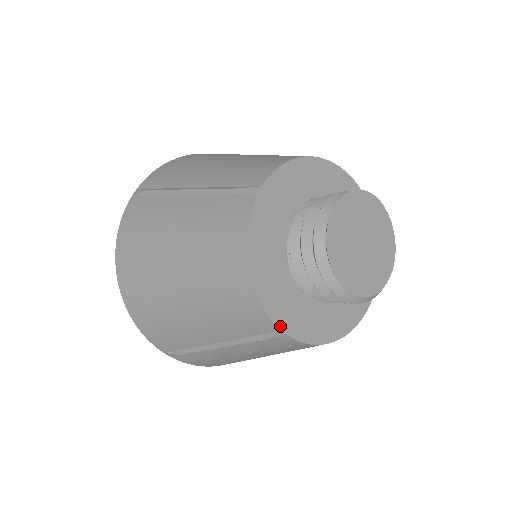
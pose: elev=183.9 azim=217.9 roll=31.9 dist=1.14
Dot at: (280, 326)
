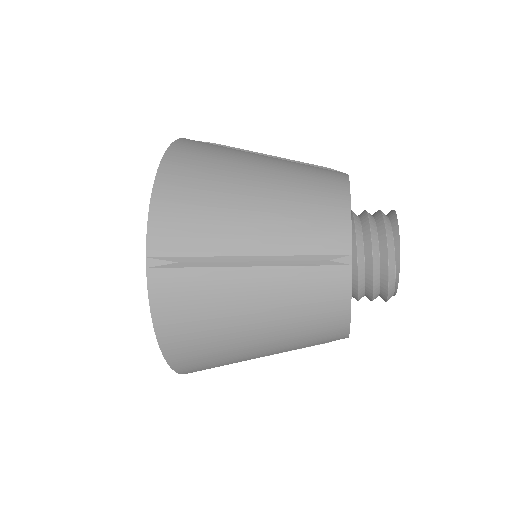
Dot at: occluded
